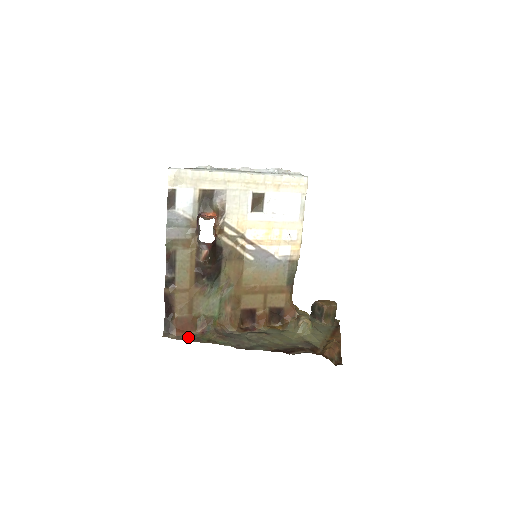
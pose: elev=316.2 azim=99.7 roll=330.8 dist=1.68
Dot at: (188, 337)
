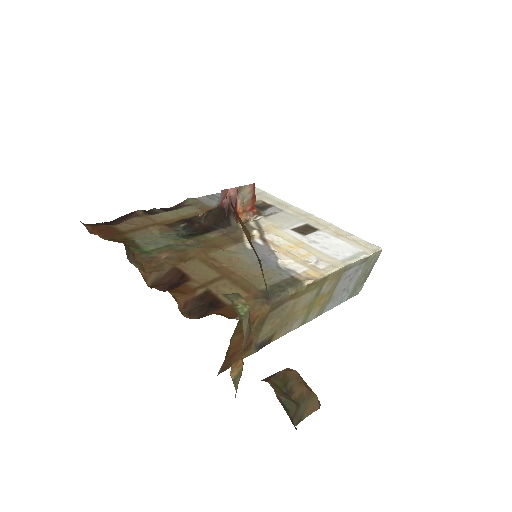
Dot at: occluded
